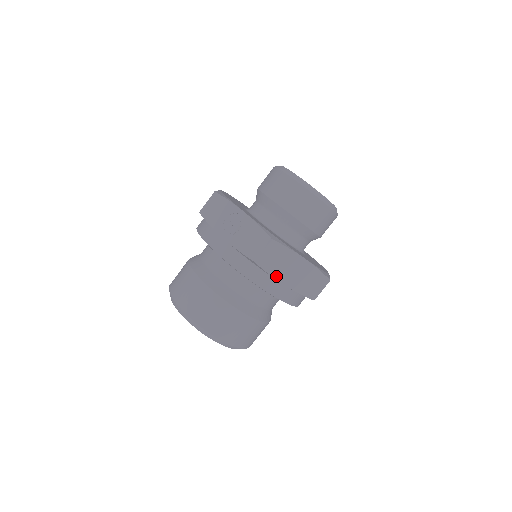
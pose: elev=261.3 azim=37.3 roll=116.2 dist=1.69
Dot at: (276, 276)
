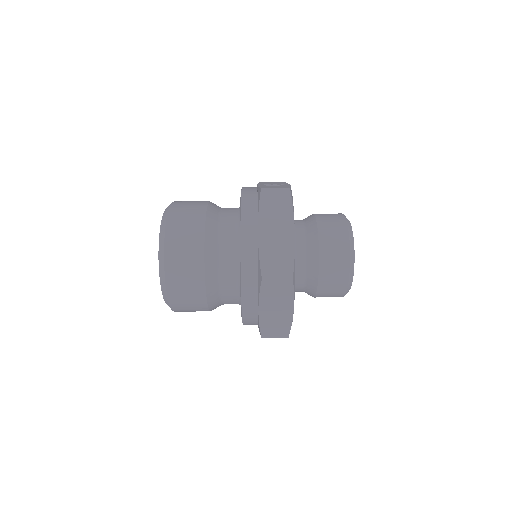
Dot at: (261, 218)
